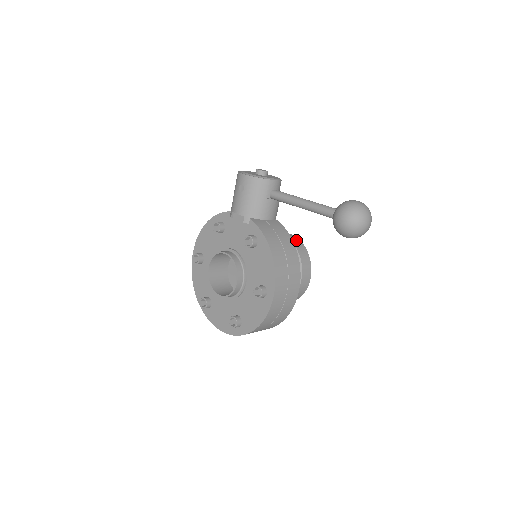
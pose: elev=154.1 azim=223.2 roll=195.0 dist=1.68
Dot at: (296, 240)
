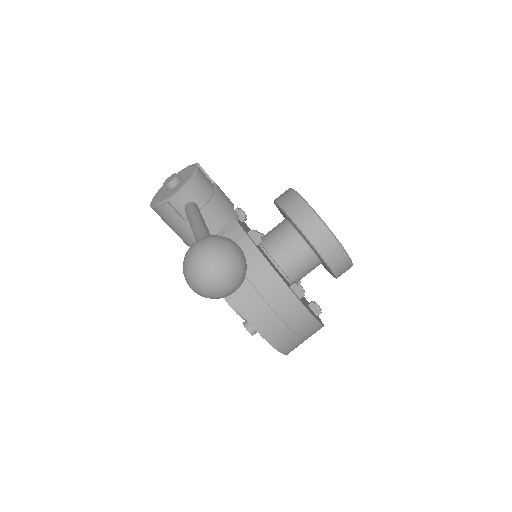
Dot at: (295, 204)
